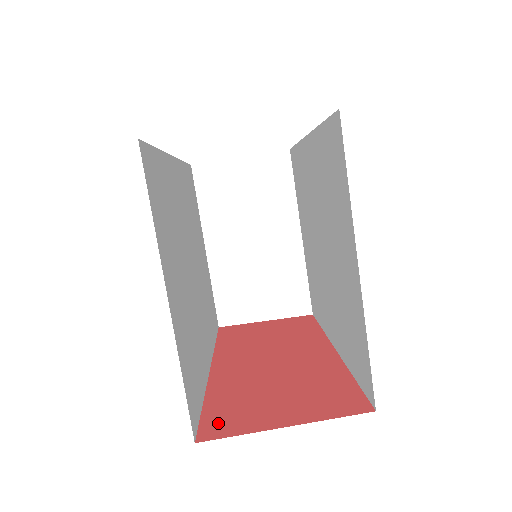
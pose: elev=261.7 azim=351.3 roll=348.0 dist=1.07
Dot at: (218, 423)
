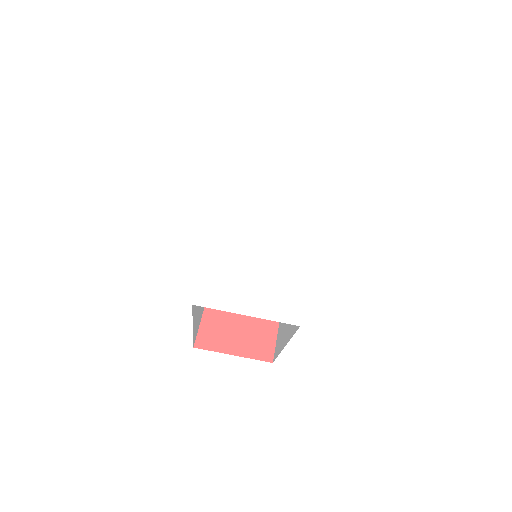
Dot at: (206, 336)
